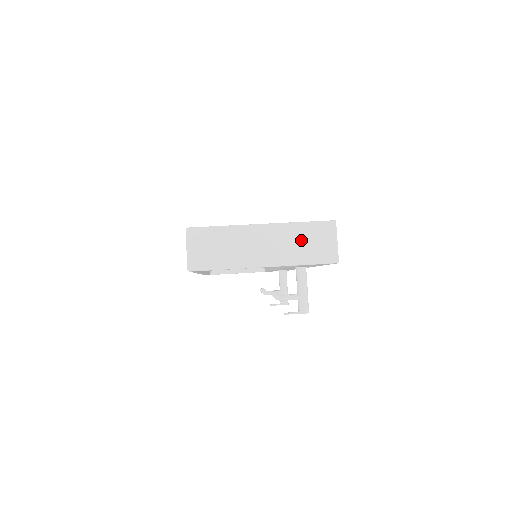
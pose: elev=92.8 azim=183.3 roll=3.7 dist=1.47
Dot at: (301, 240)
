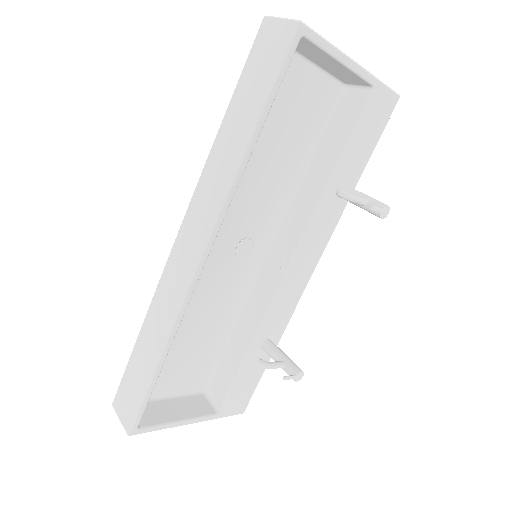
Dot at: occluded
